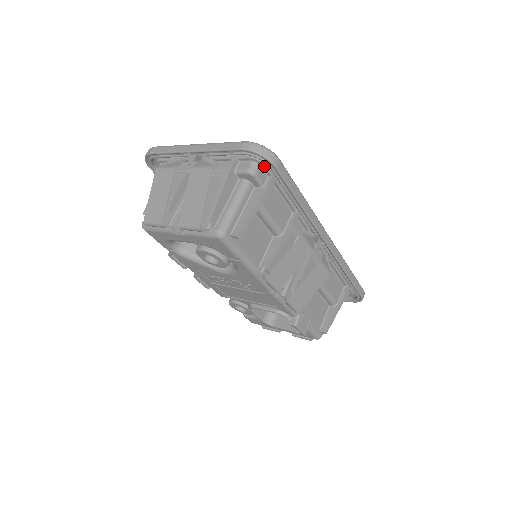
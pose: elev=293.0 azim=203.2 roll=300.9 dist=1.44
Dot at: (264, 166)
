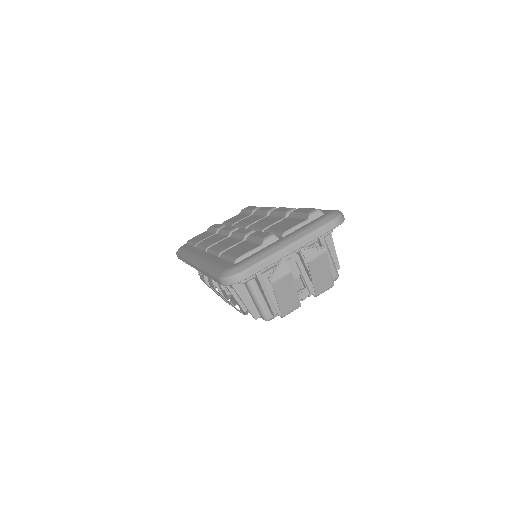
Dot at: occluded
